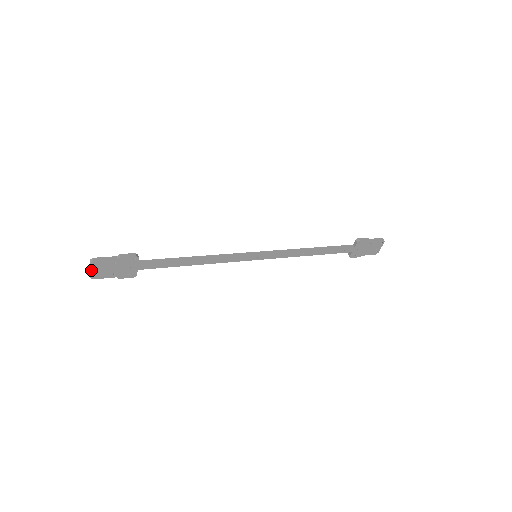
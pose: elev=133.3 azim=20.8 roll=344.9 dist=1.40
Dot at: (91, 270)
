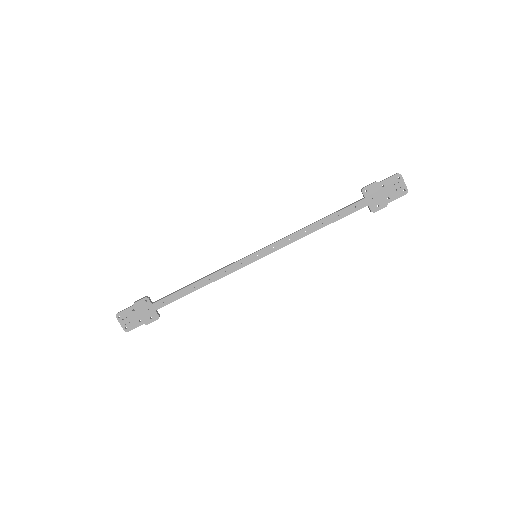
Dot at: (121, 323)
